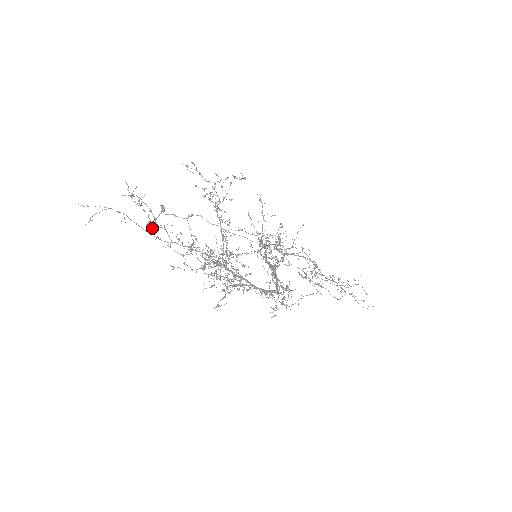
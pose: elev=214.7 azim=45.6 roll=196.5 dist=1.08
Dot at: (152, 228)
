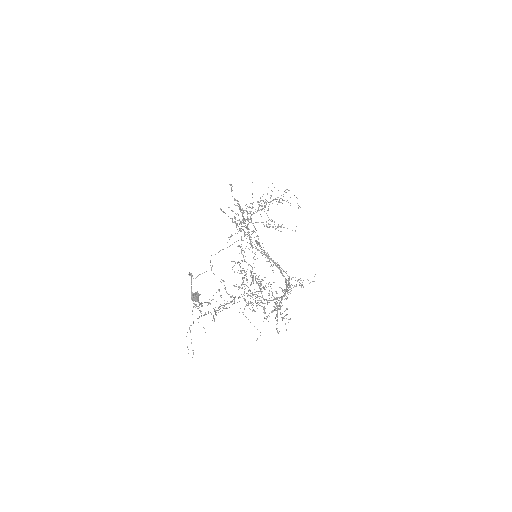
Dot at: (197, 299)
